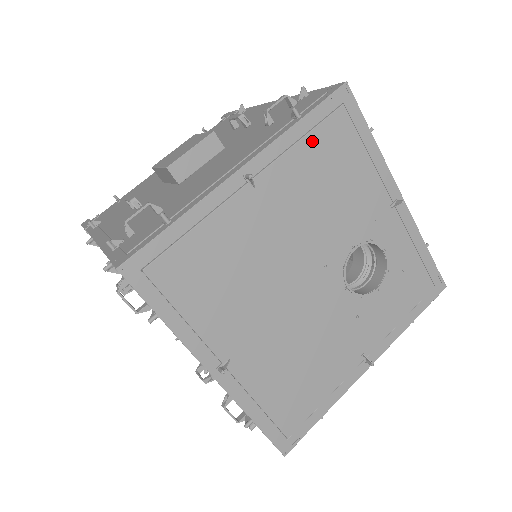
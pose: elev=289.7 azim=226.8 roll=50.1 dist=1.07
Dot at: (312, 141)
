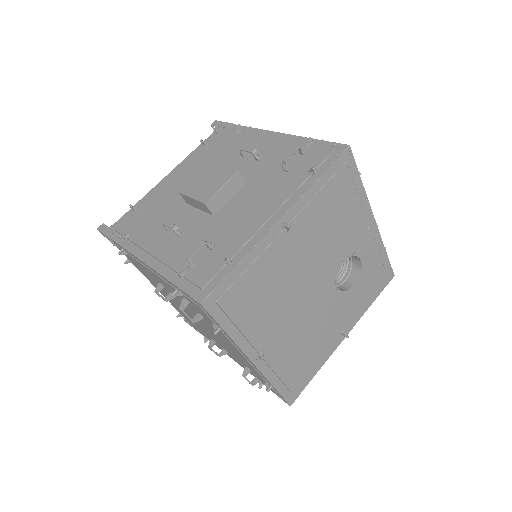
Dot at: (325, 192)
